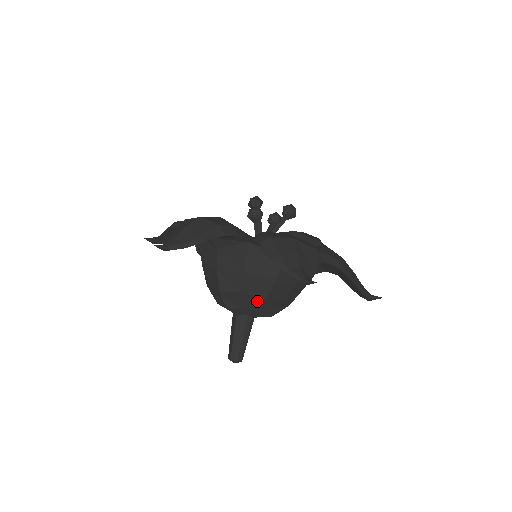
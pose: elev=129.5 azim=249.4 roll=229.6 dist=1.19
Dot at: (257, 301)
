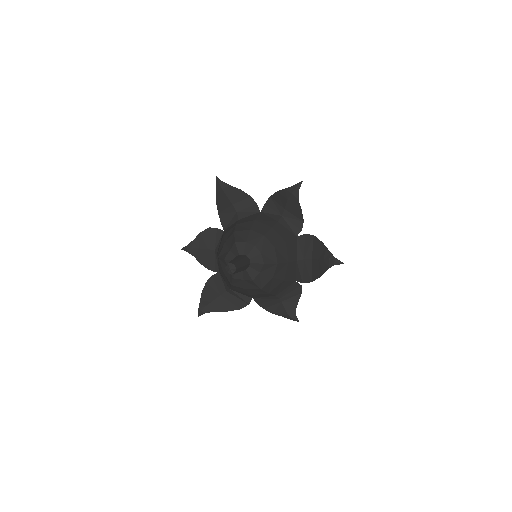
Dot at: (258, 236)
